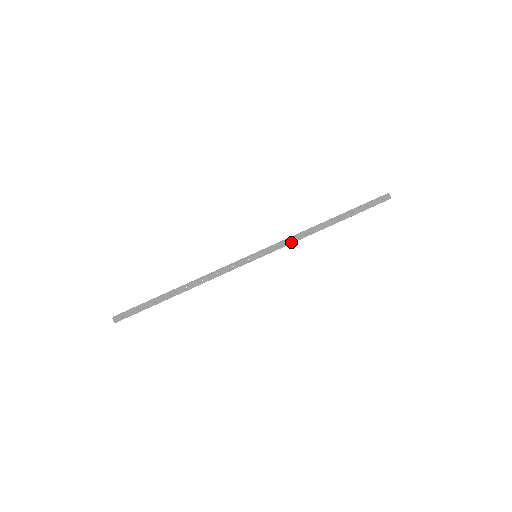
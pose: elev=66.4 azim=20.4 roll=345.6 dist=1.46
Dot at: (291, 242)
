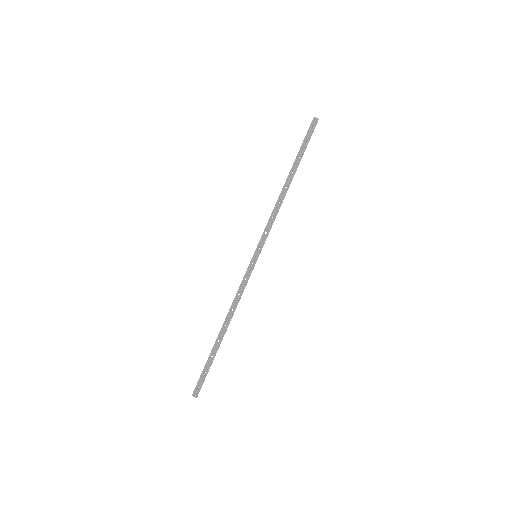
Dot at: (272, 222)
